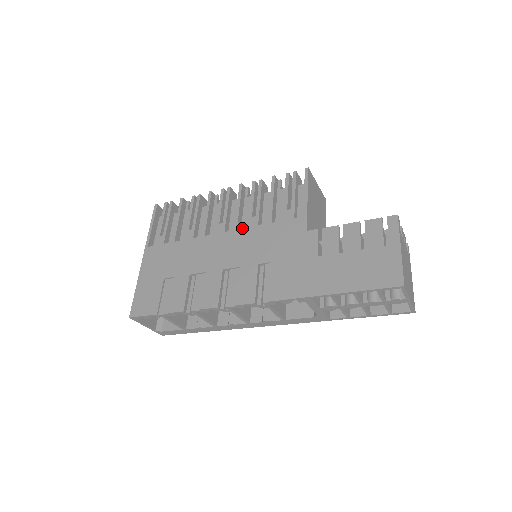
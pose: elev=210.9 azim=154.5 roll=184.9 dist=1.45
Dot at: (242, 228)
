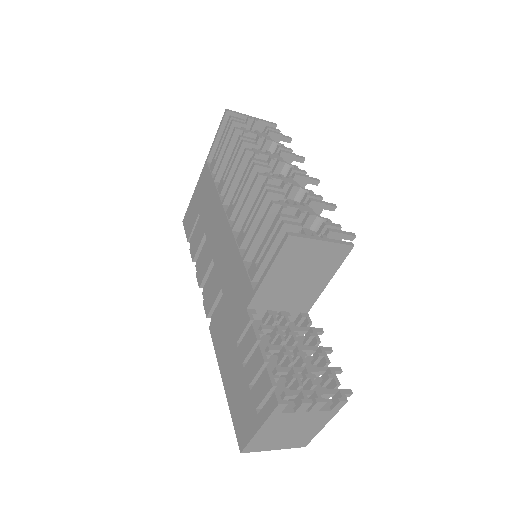
Dot at: occluded
